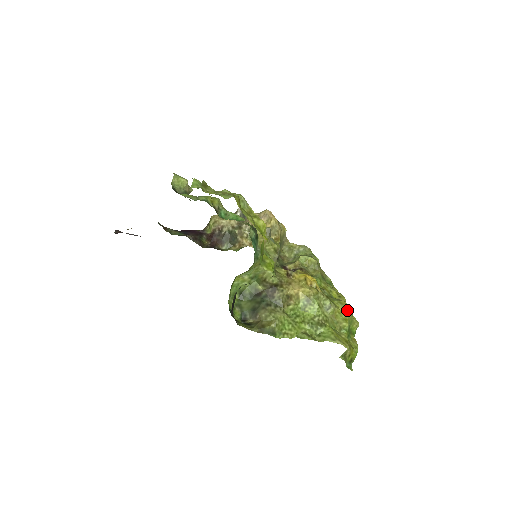
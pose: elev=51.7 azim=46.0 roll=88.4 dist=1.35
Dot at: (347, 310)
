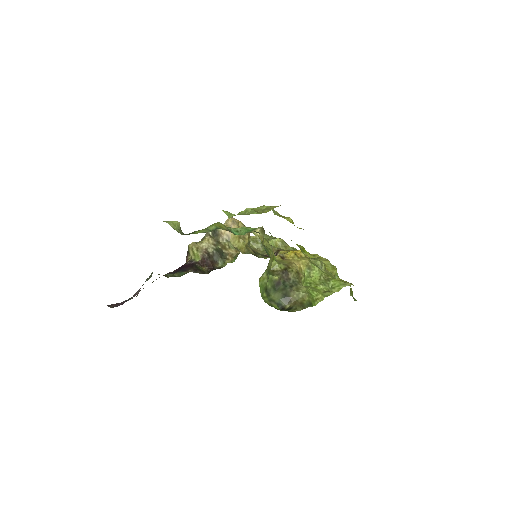
Dot at: (329, 261)
